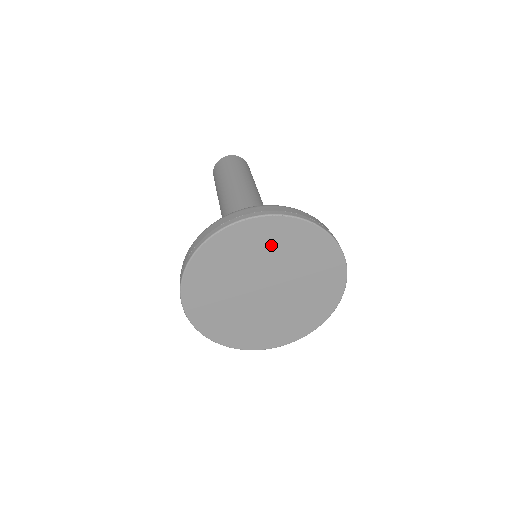
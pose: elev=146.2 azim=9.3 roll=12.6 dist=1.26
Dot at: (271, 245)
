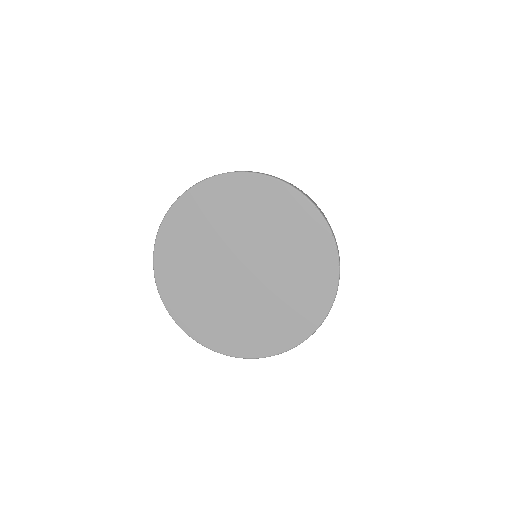
Dot at: (293, 240)
